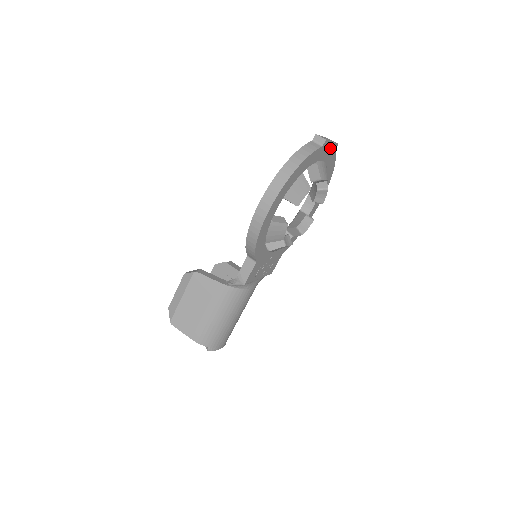
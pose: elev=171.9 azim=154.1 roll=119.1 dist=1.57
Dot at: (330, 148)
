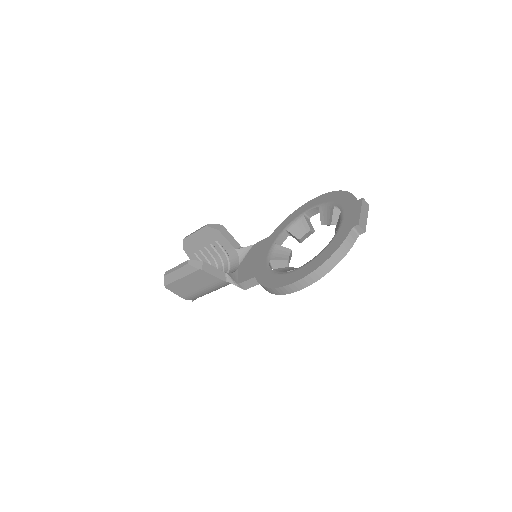
Dot at: occluded
